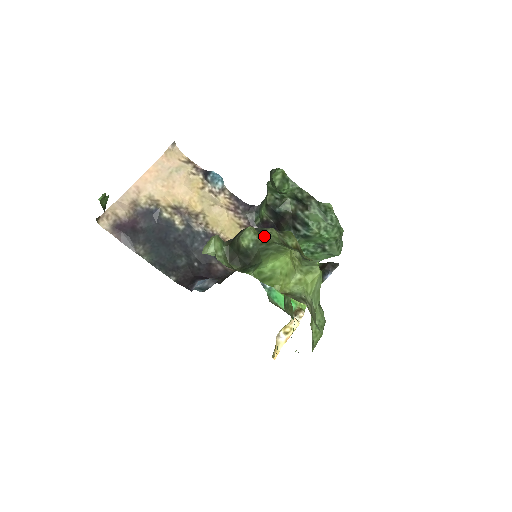
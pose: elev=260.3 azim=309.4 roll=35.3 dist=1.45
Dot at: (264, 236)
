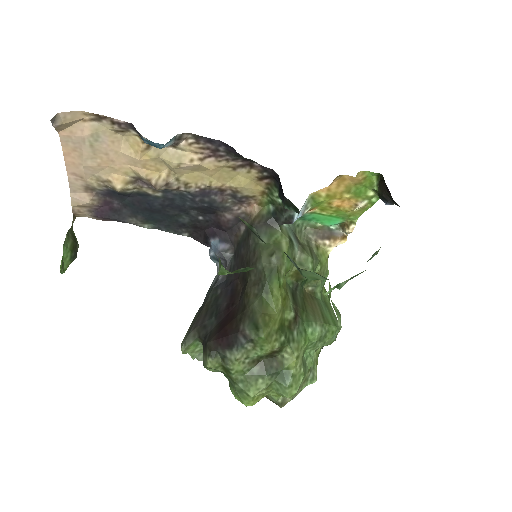
Dot at: (226, 371)
